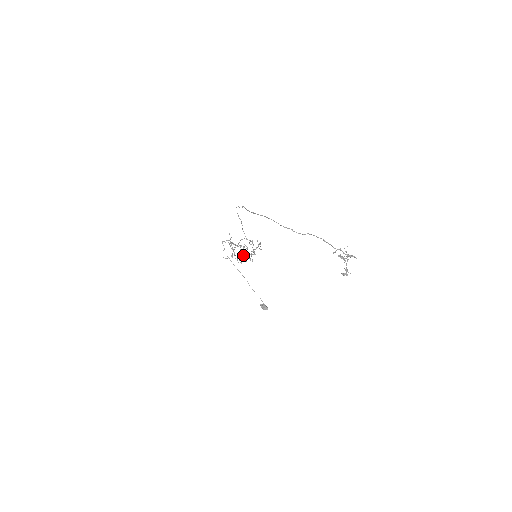
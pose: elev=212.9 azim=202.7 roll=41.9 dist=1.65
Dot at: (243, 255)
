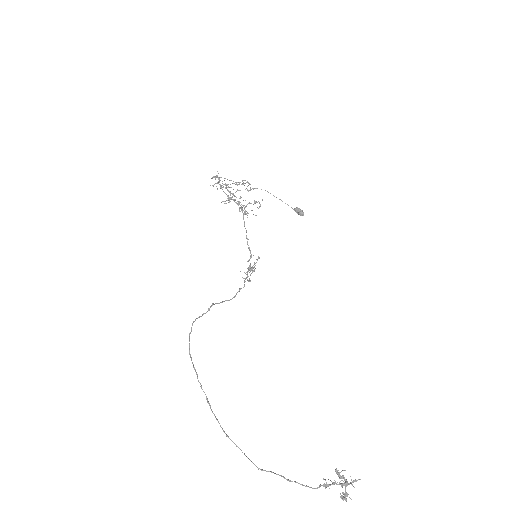
Dot at: occluded
